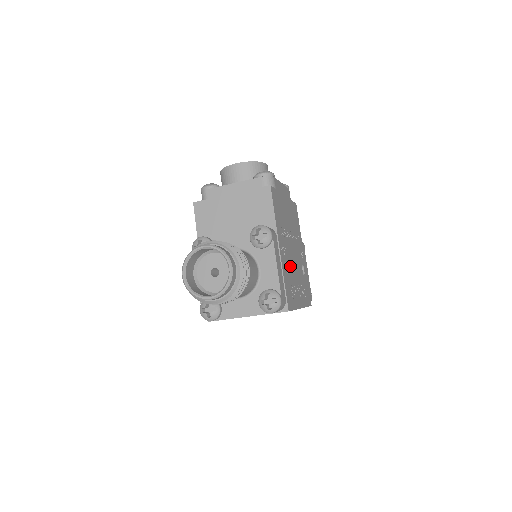
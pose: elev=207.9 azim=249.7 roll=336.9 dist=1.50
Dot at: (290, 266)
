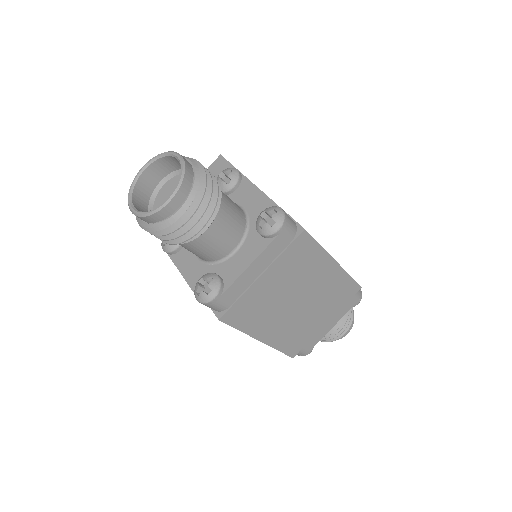
Dot at: occluded
